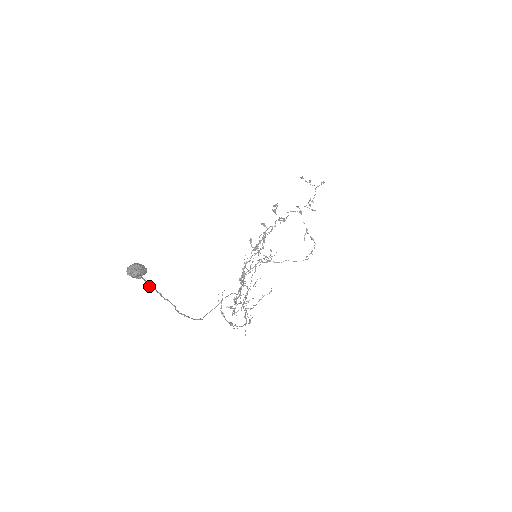
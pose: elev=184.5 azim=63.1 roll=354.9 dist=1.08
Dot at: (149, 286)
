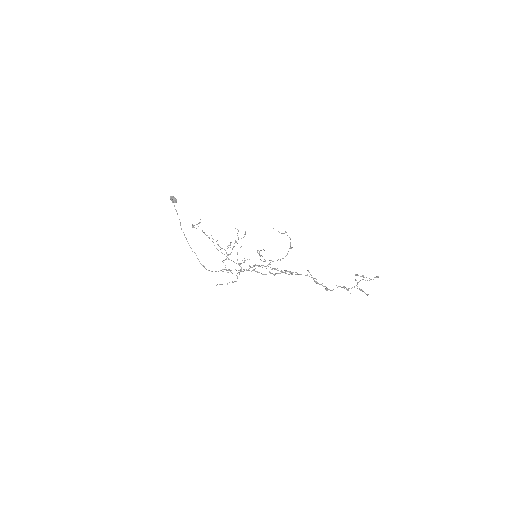
Dot at: (174, 206)
